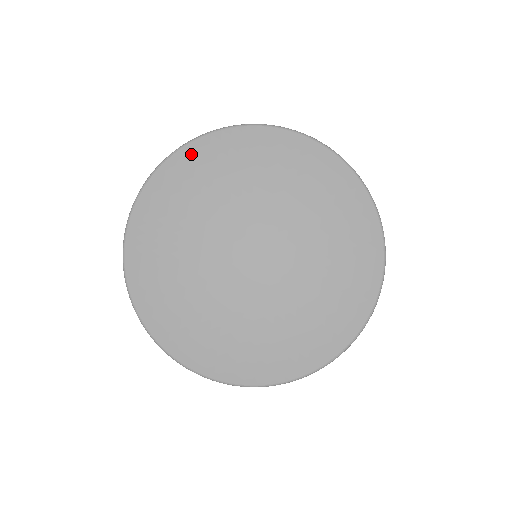
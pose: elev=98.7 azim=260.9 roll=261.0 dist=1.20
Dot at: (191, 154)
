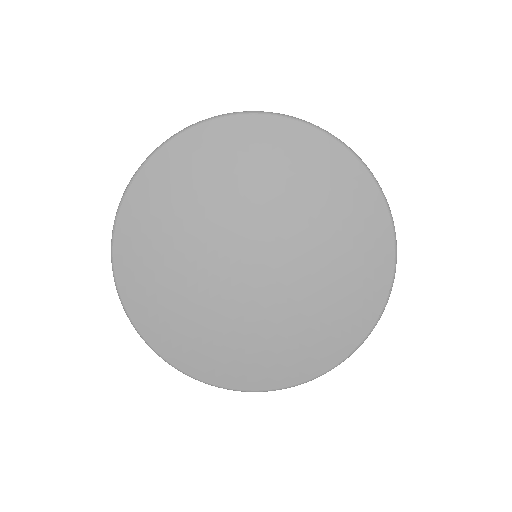
Dot at: (162, 164)
